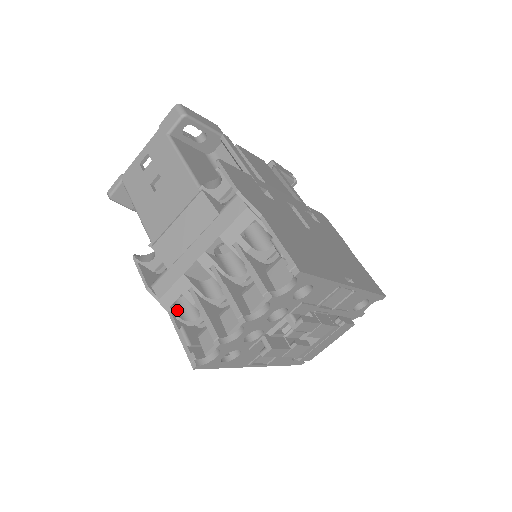
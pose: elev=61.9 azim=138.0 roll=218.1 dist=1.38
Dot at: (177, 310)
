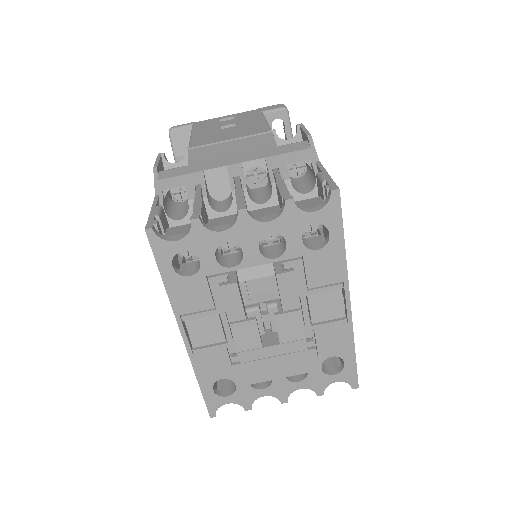
Dot at: (165, 202)
